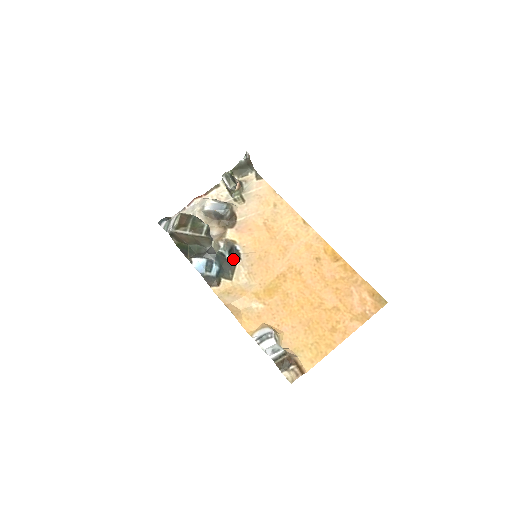
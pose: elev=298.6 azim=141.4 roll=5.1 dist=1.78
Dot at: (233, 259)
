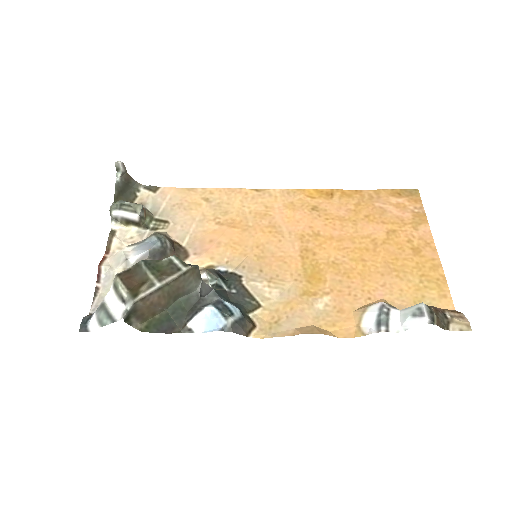
Dot at: (233, 284)
